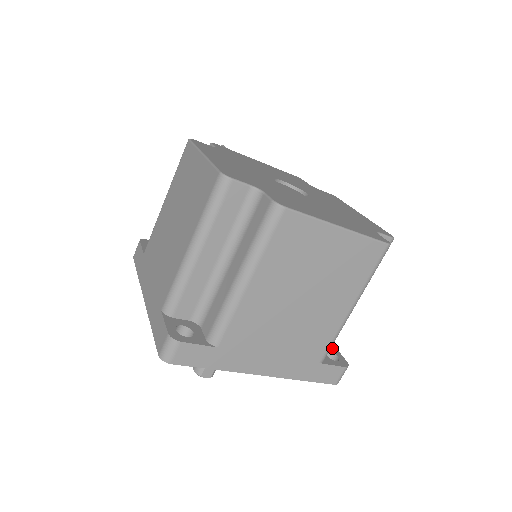
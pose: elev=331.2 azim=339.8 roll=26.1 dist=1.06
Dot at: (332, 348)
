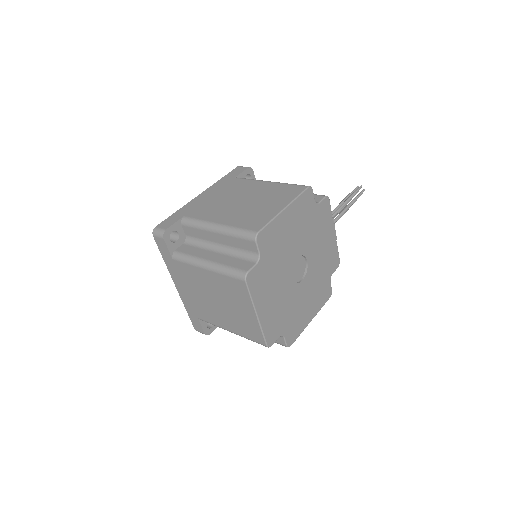
Dot at: occluded
